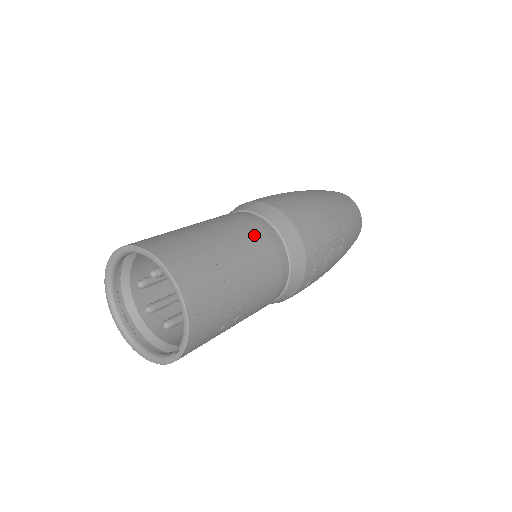
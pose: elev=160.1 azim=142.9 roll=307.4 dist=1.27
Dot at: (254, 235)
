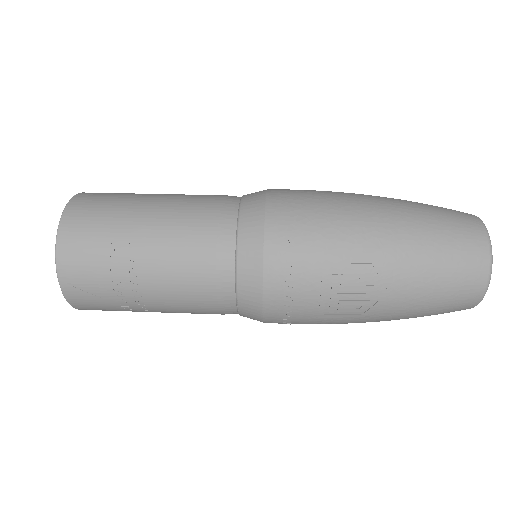
Dot at: (193, 238)
